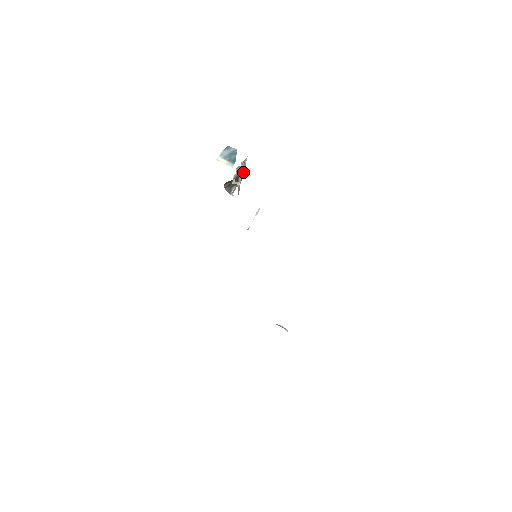
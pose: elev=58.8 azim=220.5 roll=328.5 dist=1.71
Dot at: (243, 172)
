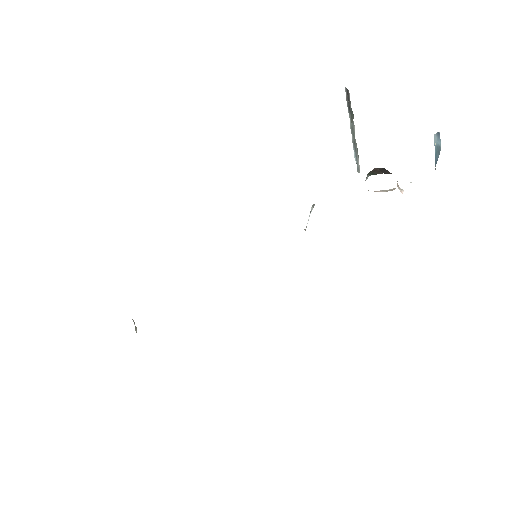
Dot at: occluded
